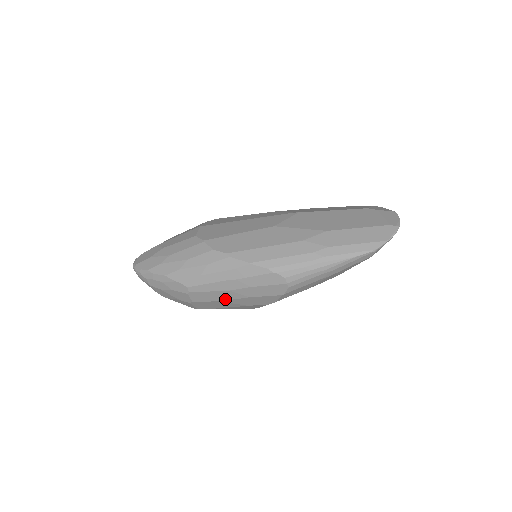
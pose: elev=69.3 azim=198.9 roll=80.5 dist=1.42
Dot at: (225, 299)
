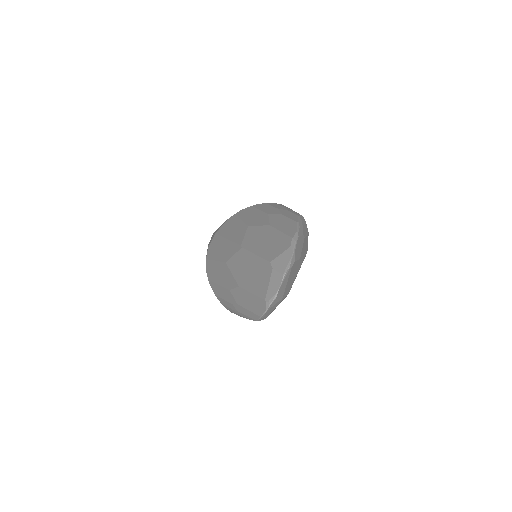
Dot at: occluded
